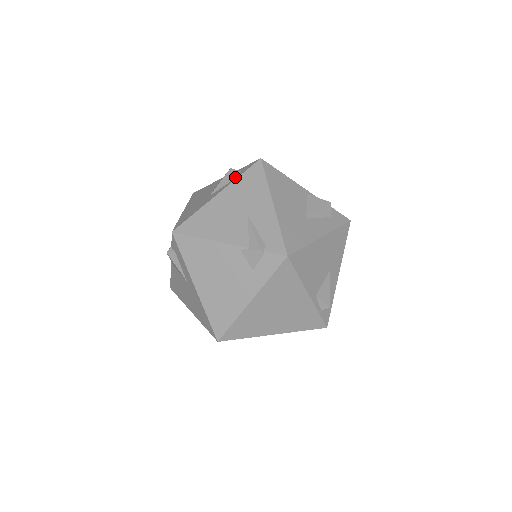
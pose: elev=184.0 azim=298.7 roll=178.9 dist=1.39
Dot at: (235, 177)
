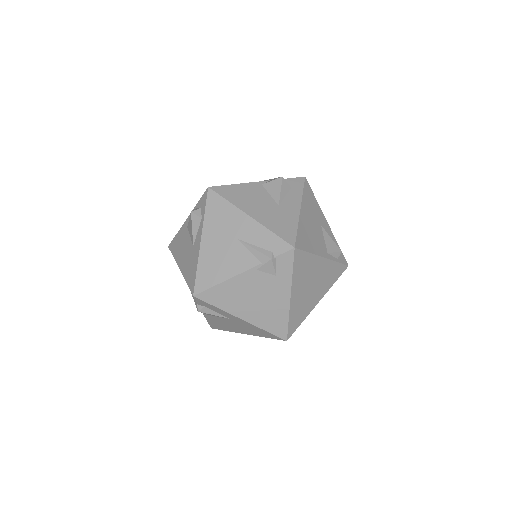
Dot at: (201, 217)
